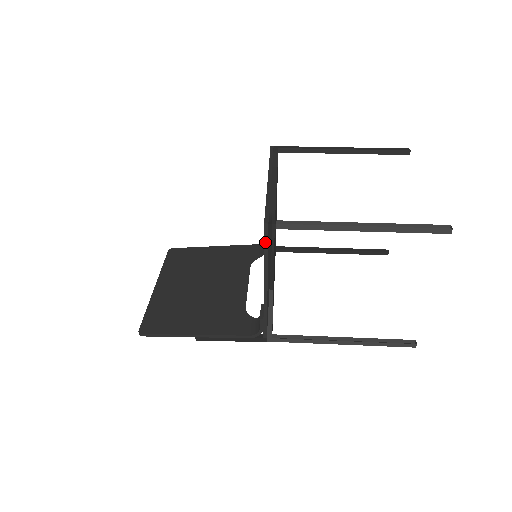
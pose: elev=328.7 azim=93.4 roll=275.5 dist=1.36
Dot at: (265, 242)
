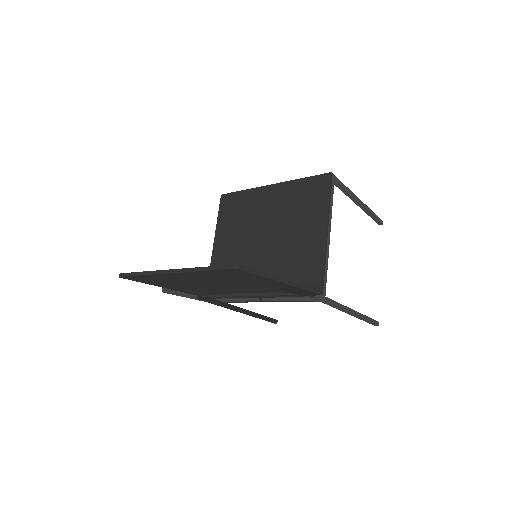
Dot at: (330, 188)
